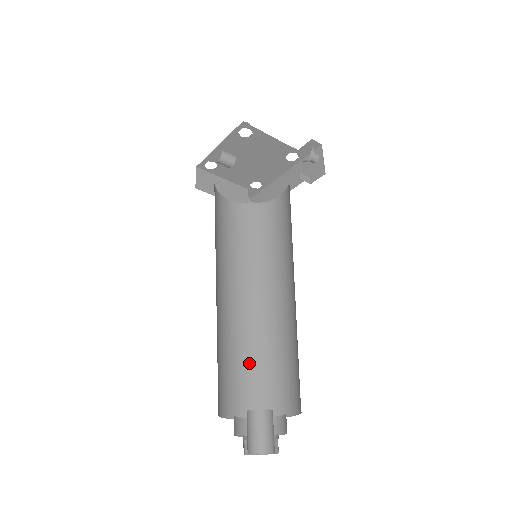
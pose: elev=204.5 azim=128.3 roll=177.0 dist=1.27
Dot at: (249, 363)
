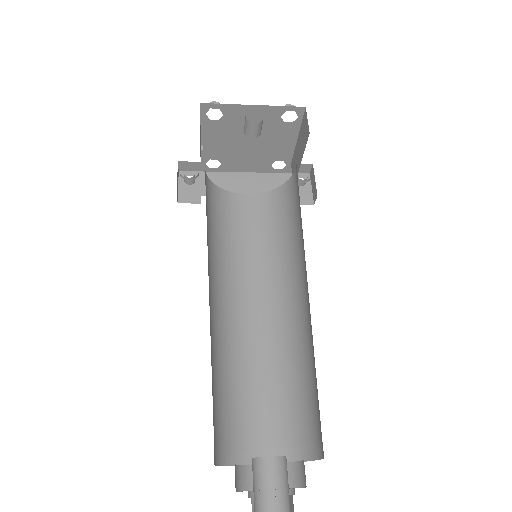
Dot at: (217, 386)
